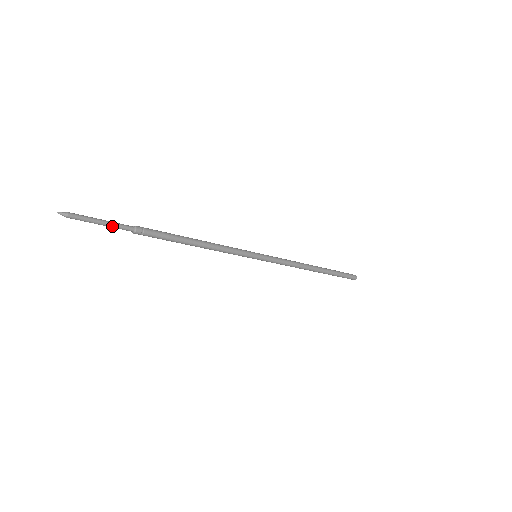
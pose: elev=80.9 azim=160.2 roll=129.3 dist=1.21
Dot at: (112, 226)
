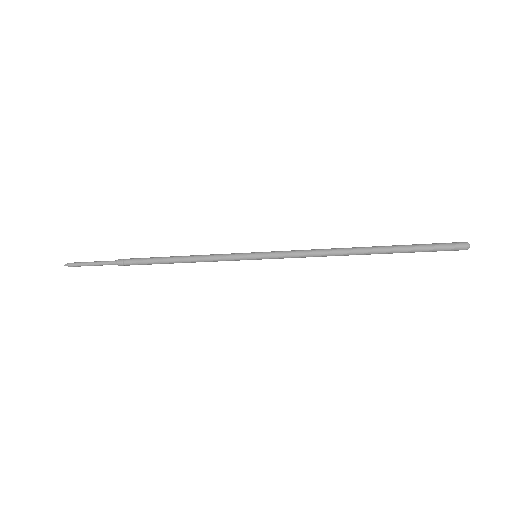
Dot at: (100, 265)
